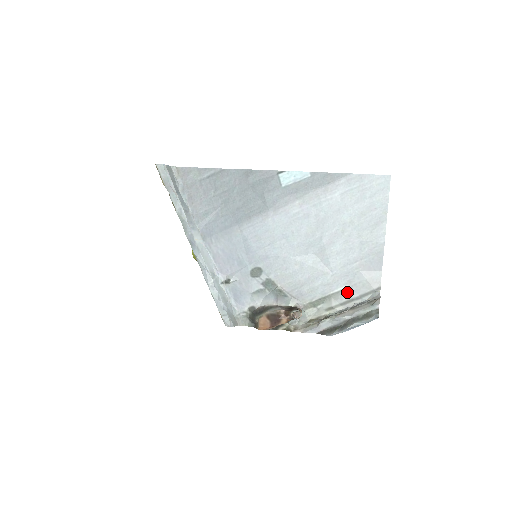
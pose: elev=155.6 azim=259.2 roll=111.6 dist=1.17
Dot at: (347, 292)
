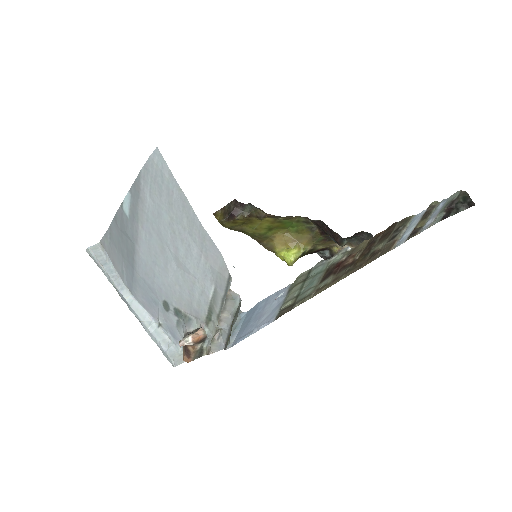
Dot at: (217, 293)
